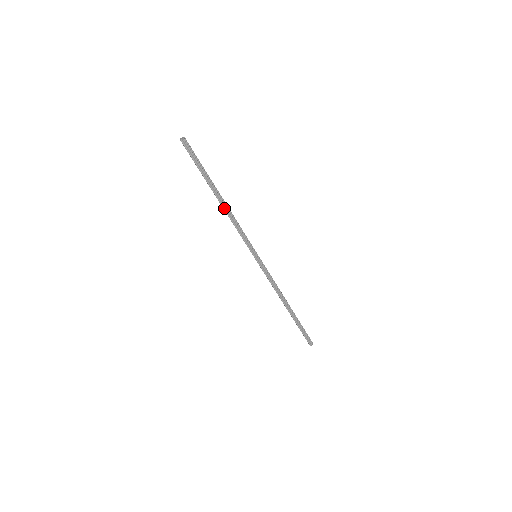
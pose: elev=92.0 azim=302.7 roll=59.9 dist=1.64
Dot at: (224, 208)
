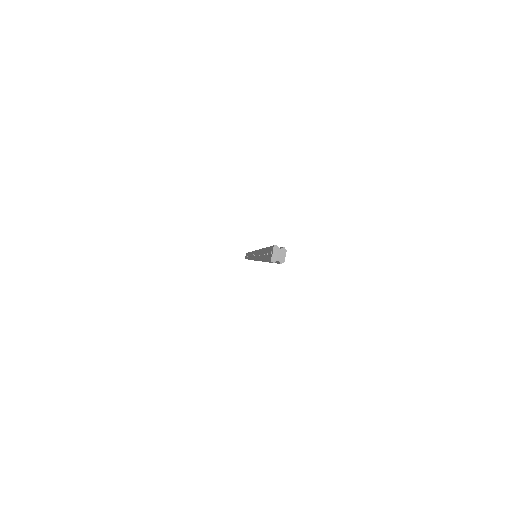
Dot at: occluded
